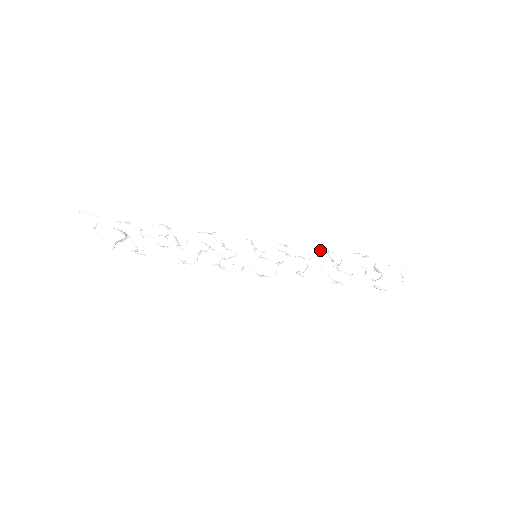
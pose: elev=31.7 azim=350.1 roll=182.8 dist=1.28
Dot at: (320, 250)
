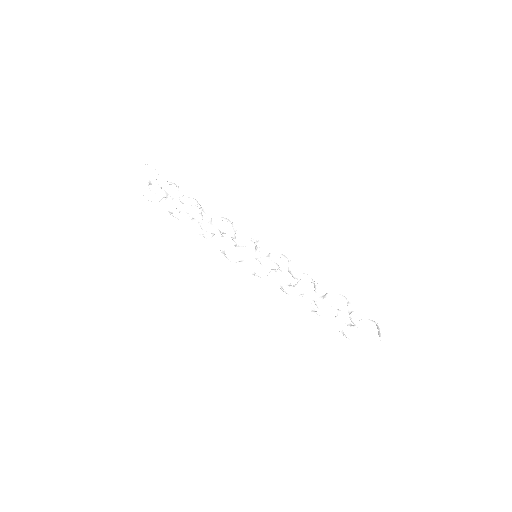
Dot at: (305, 277)
